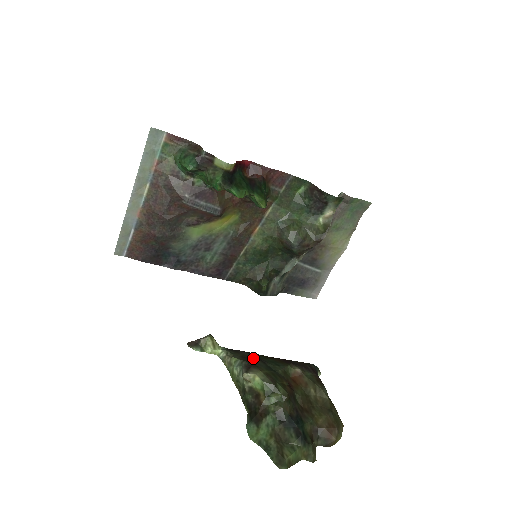
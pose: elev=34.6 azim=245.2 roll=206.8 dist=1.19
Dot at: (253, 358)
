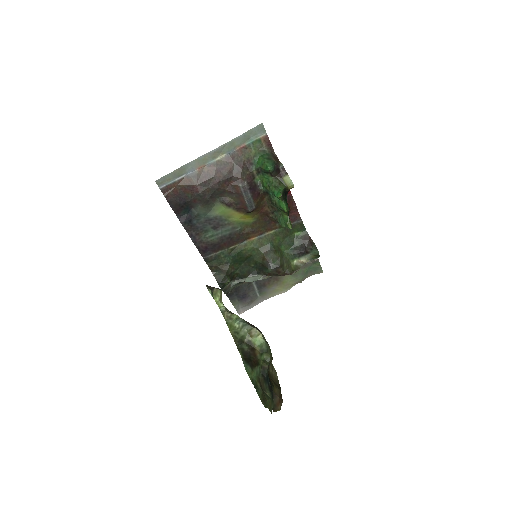
Dot at: occluded
